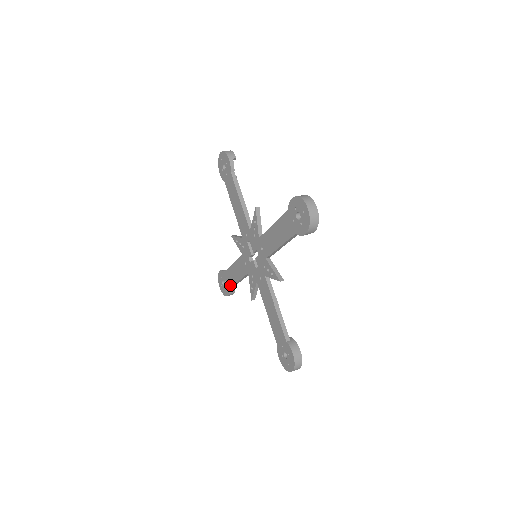
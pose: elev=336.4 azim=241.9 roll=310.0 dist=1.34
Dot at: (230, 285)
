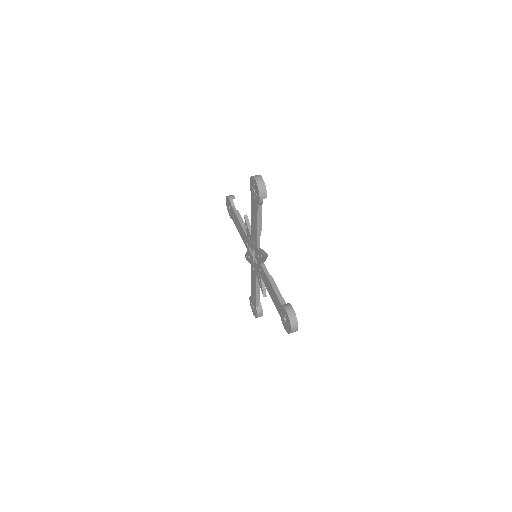
Dot at: (255, 302)
